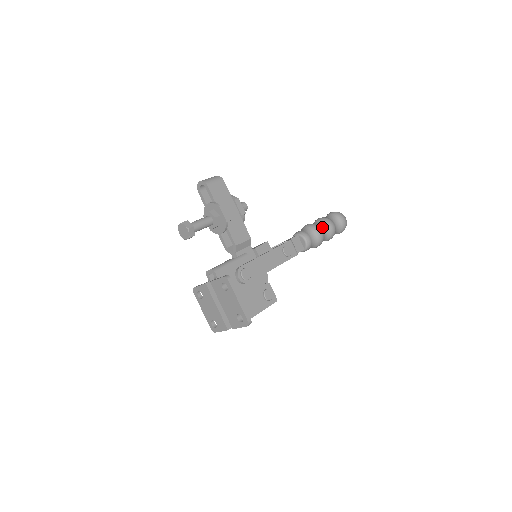
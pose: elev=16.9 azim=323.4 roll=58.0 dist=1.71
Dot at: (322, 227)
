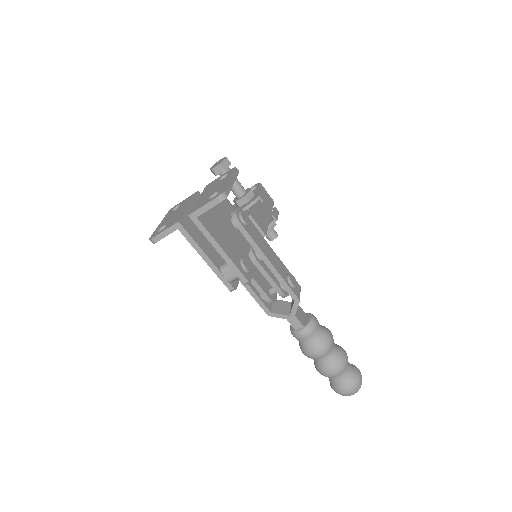
Dot at: occluded
